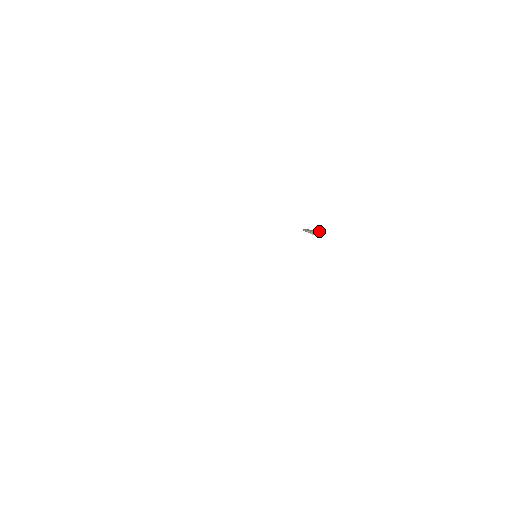
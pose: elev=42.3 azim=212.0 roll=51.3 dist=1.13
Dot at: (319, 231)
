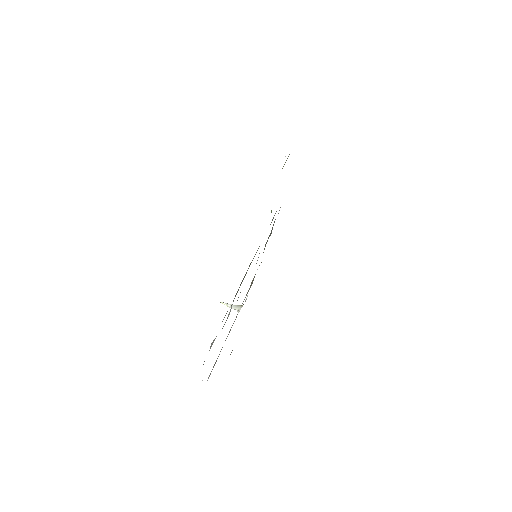
Dot at: (240, 305)
